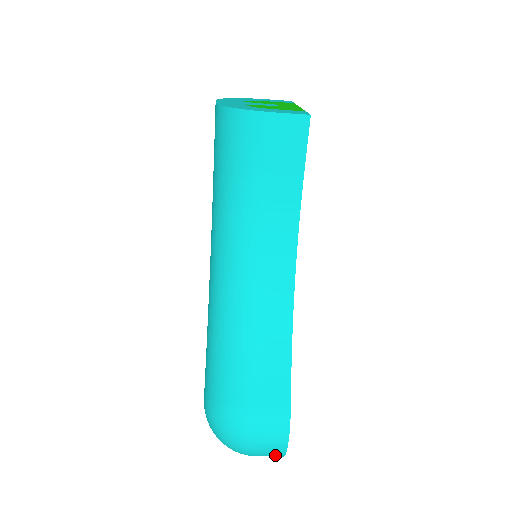
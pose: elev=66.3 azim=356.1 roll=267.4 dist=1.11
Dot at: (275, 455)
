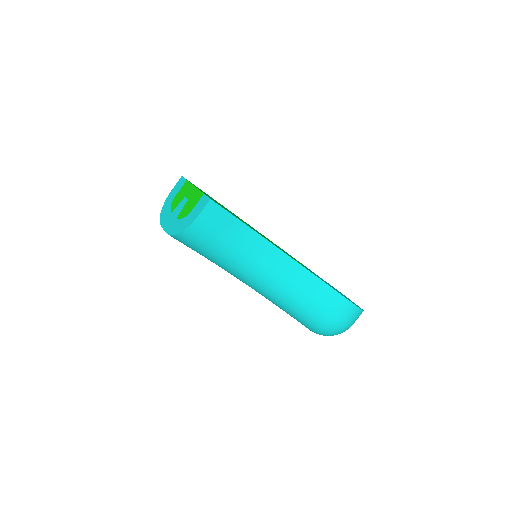
Dot at: occluded
